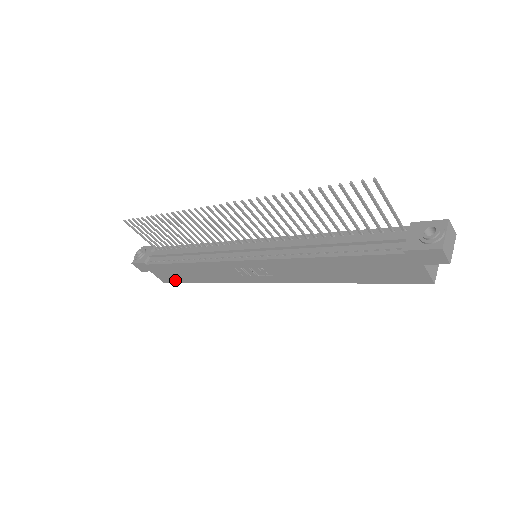
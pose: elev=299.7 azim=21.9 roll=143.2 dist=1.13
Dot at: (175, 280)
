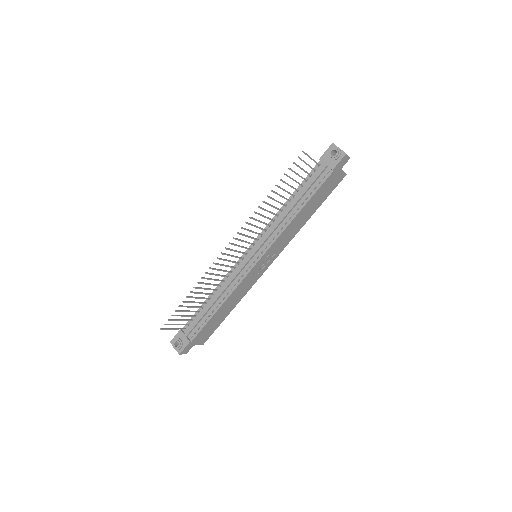
Dot at: (212, 332)
